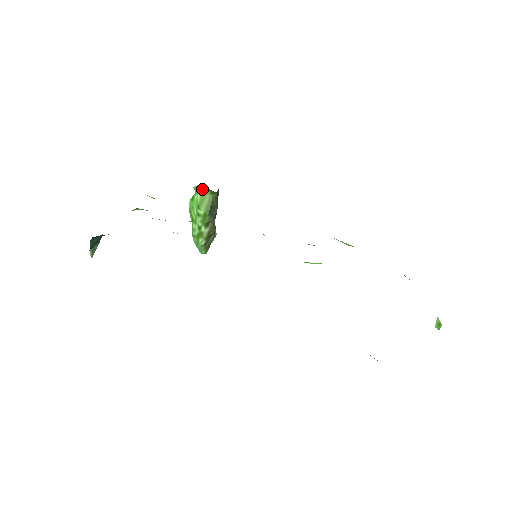
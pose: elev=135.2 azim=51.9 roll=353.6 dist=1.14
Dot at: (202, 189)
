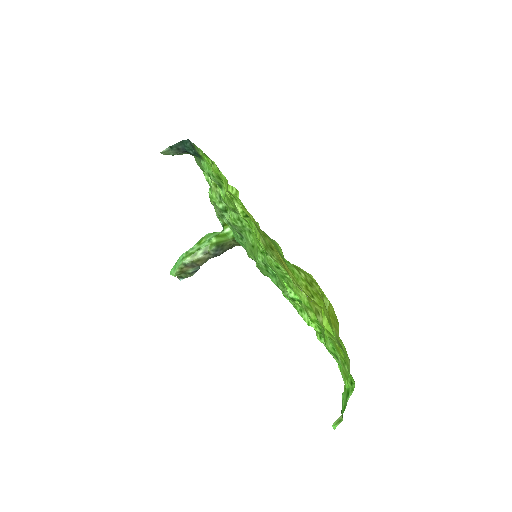
Dot at: (229, 231)
